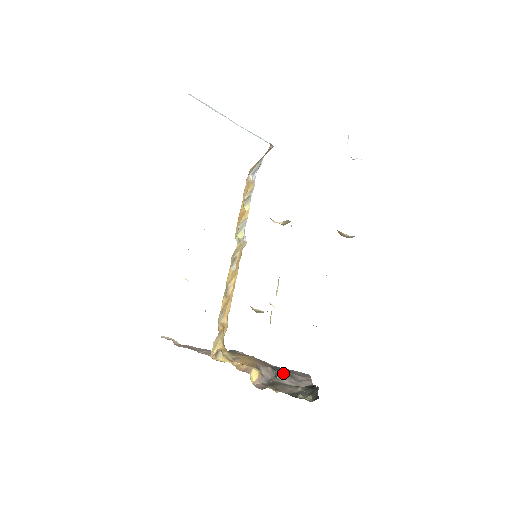
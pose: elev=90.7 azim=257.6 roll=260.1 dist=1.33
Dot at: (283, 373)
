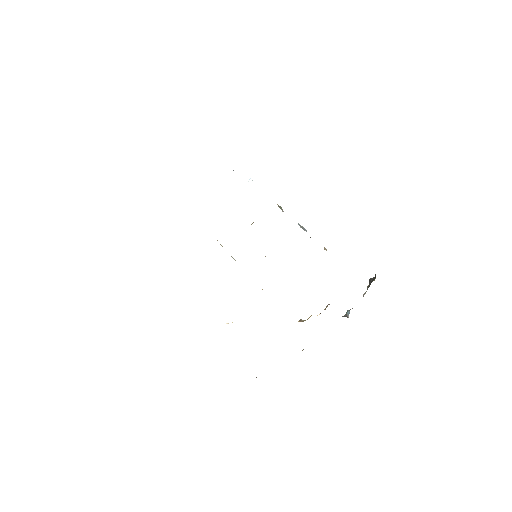
Dot at: (347, 311)
